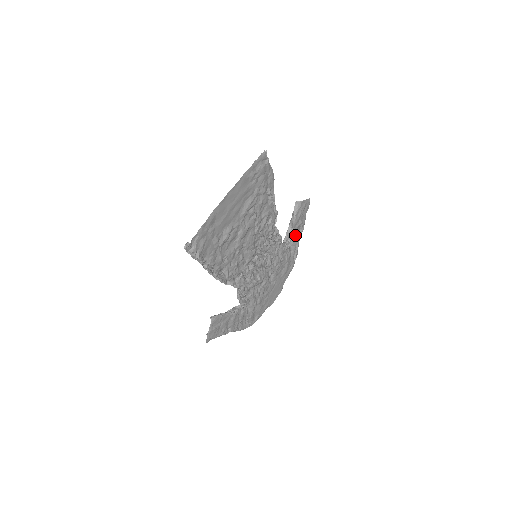
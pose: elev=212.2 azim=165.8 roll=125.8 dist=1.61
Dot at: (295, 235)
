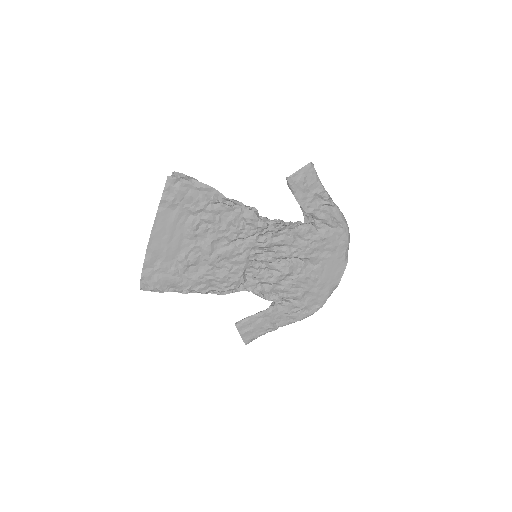
Dot at: (315, 209)
